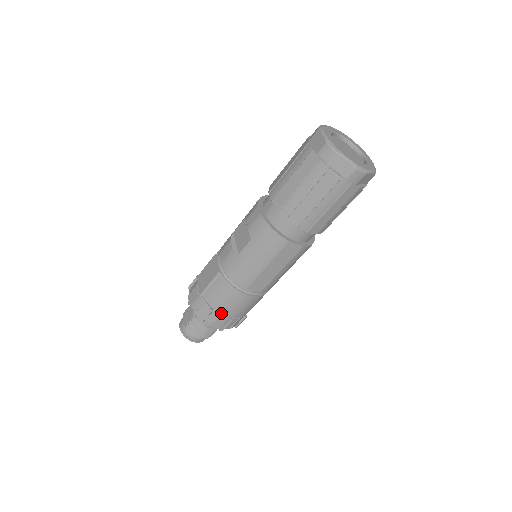
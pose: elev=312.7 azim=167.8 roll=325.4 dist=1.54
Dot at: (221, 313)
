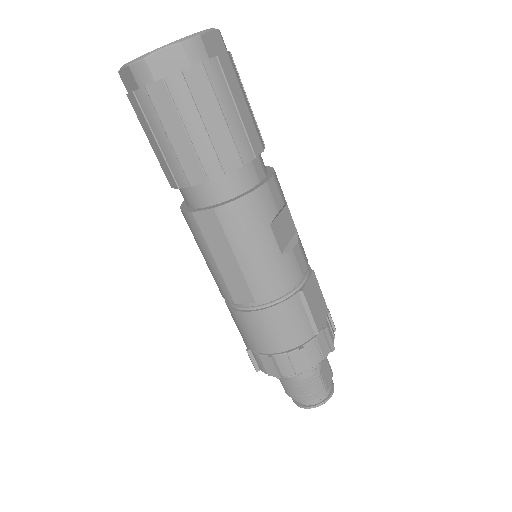
Dot at: (255, 351)
